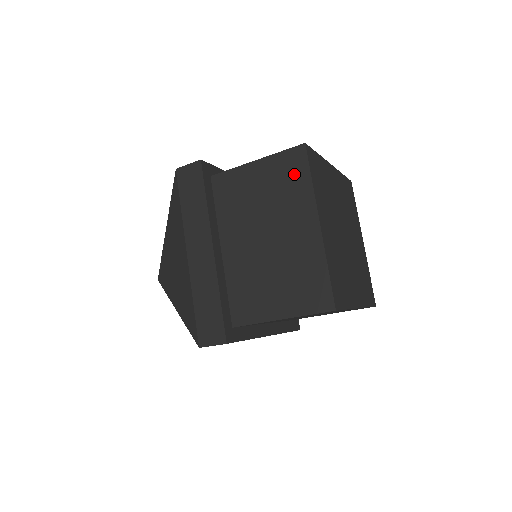
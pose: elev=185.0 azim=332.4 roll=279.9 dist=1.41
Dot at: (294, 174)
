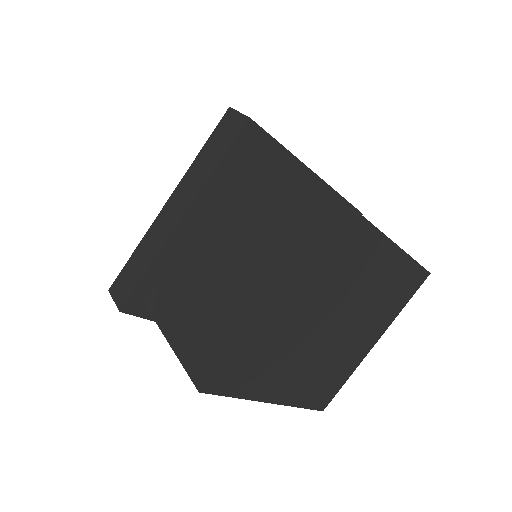
Dot at: (300, 220)
